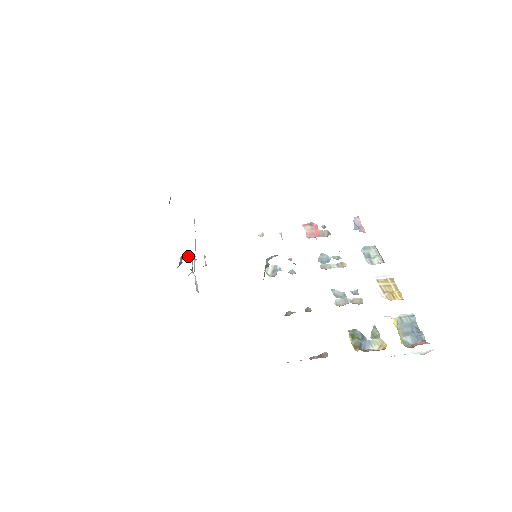
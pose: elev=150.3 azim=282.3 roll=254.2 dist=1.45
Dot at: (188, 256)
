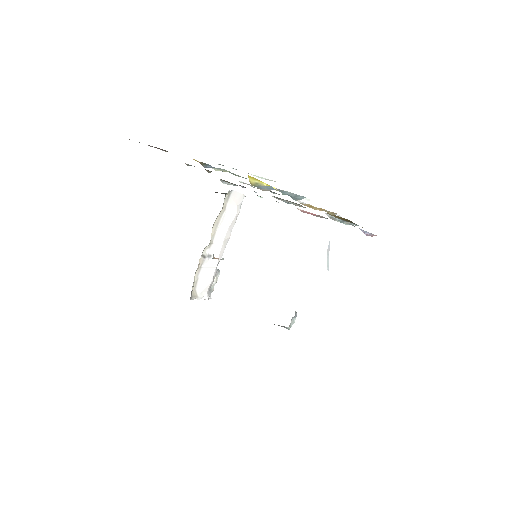
Dot at: occluded
